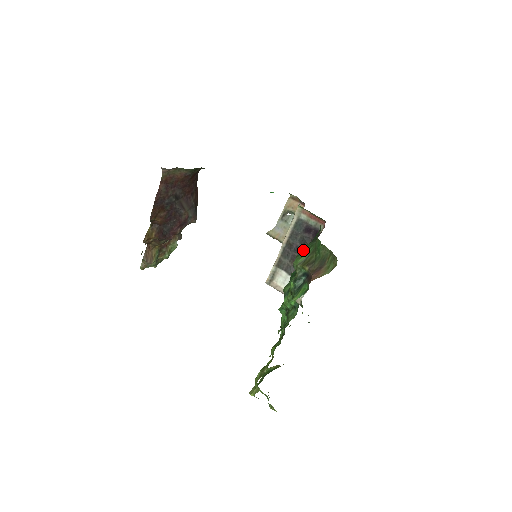
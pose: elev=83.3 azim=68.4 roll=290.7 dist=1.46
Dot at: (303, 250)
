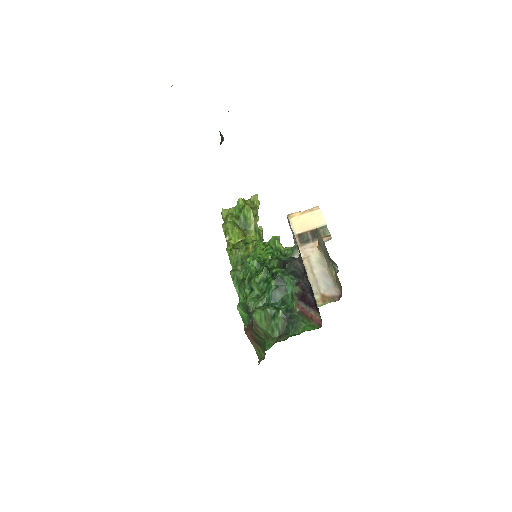
Dot at: (273, 316)
